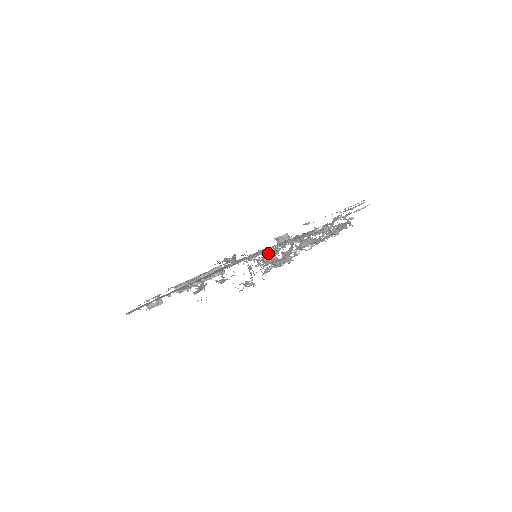
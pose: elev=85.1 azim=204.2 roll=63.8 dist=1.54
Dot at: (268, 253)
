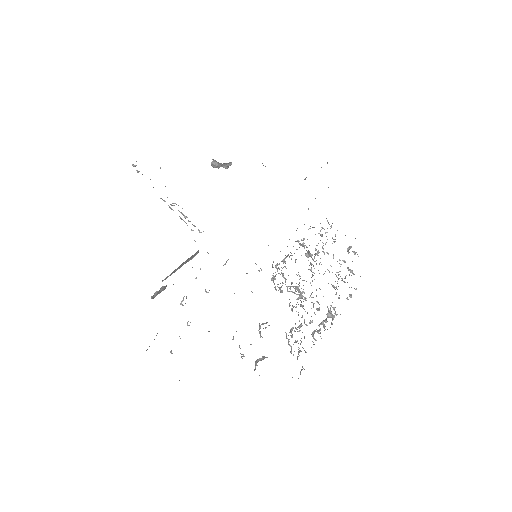
Dot at: (318, 309)
